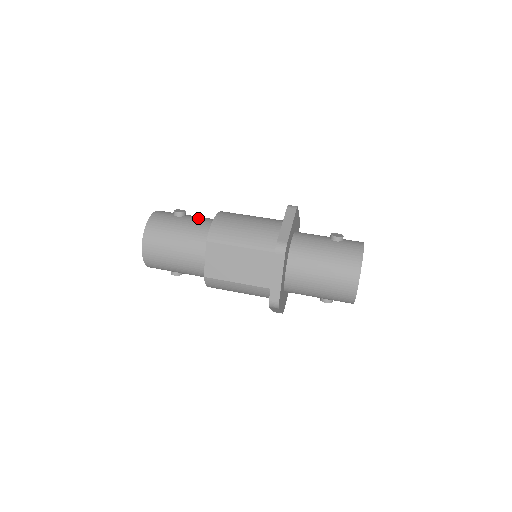
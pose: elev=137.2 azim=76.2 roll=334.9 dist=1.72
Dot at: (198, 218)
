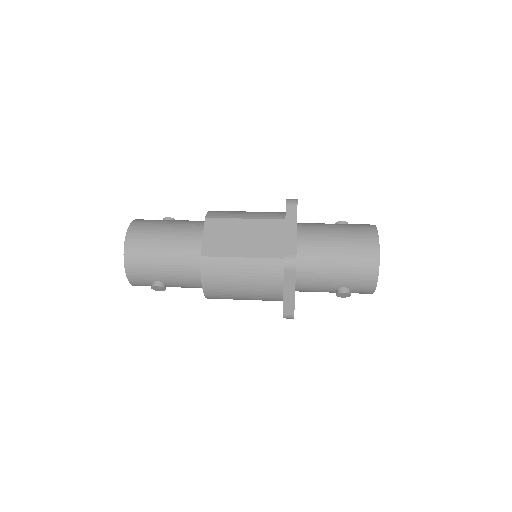
Dot at: occluded
